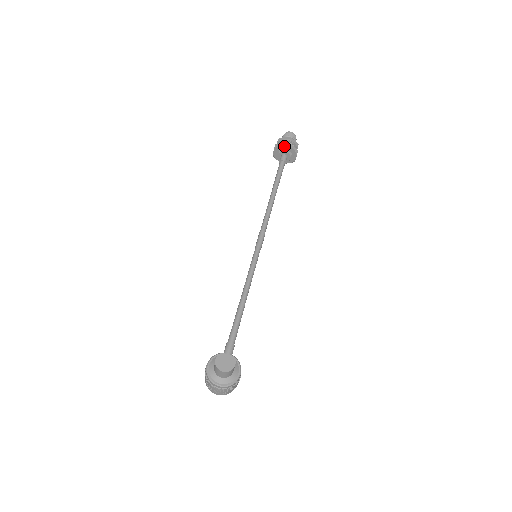
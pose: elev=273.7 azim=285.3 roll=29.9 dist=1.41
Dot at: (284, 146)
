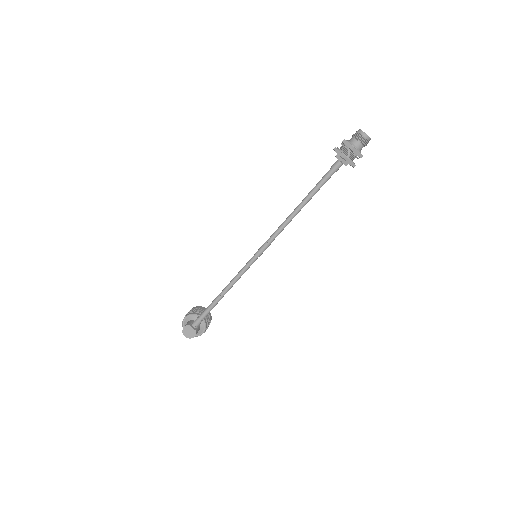
Dot at: (341, 157)
